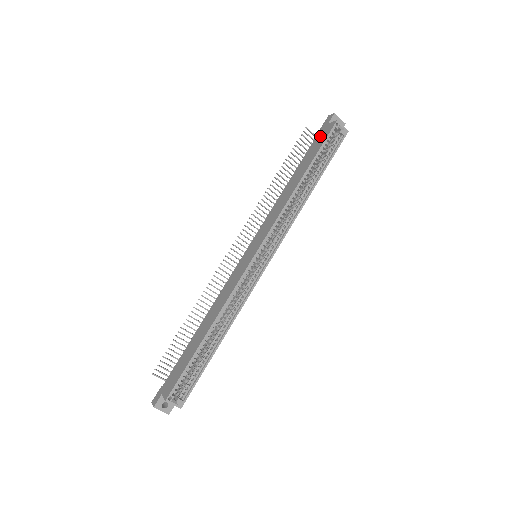
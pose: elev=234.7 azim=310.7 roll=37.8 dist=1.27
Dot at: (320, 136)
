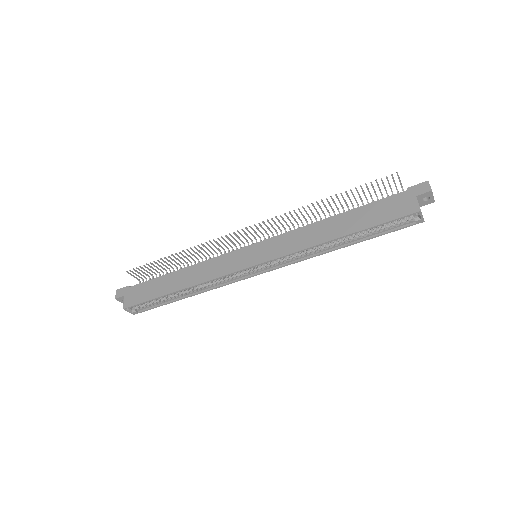
Dot at: (396, 203)
